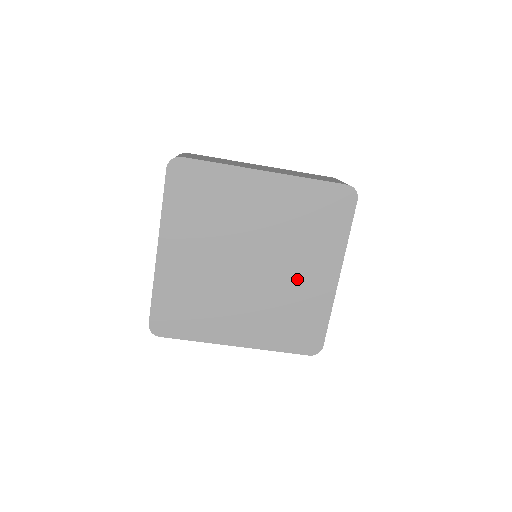
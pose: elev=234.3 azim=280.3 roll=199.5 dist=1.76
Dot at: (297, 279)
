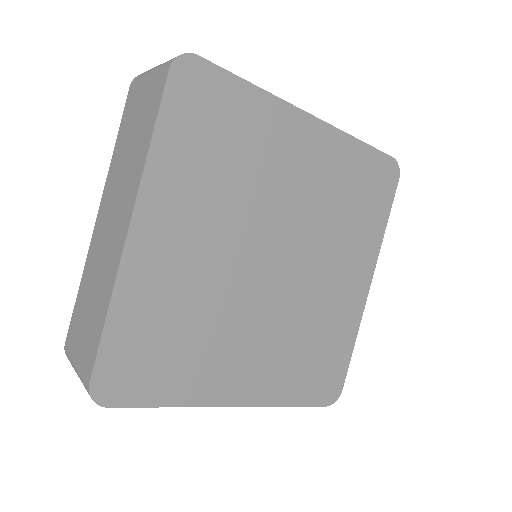
Dot at: (326, 288)
